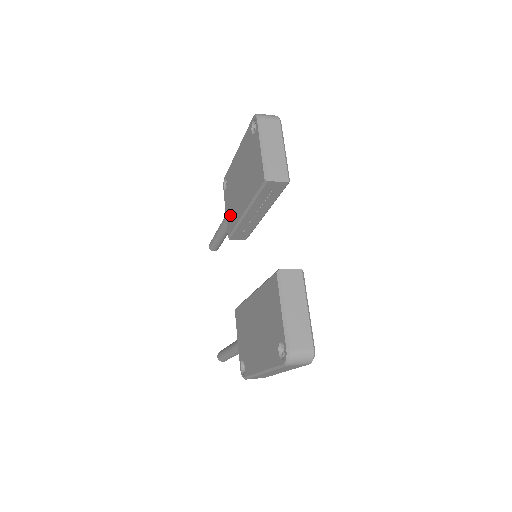
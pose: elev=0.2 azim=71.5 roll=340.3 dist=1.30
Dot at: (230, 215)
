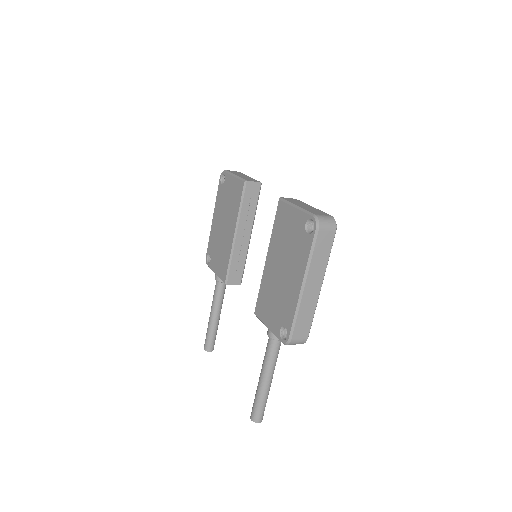
Dot at: (221, 264)
